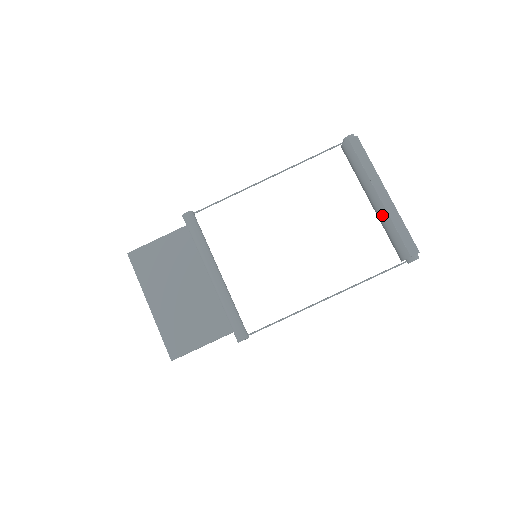
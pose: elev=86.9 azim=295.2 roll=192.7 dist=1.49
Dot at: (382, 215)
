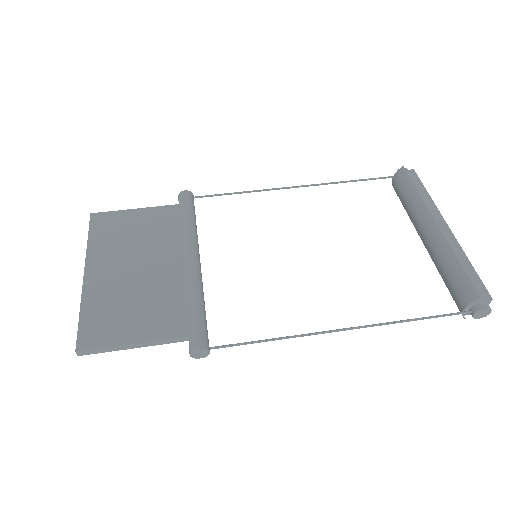
Dot at: (439, 246)
